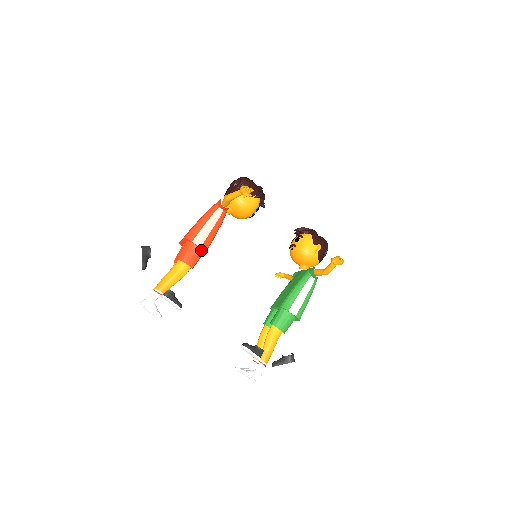
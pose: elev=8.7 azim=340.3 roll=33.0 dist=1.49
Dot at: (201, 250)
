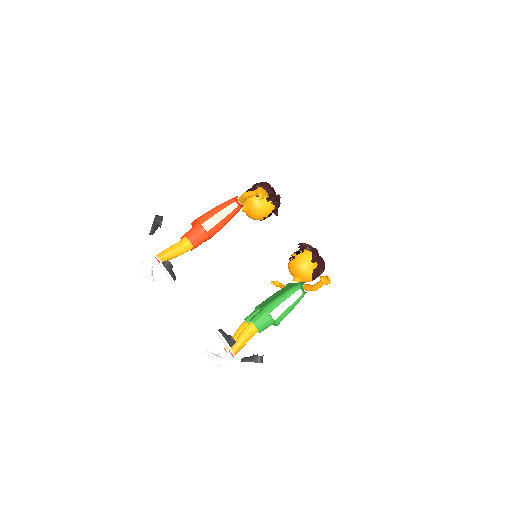
Dot at: (207, 234)
